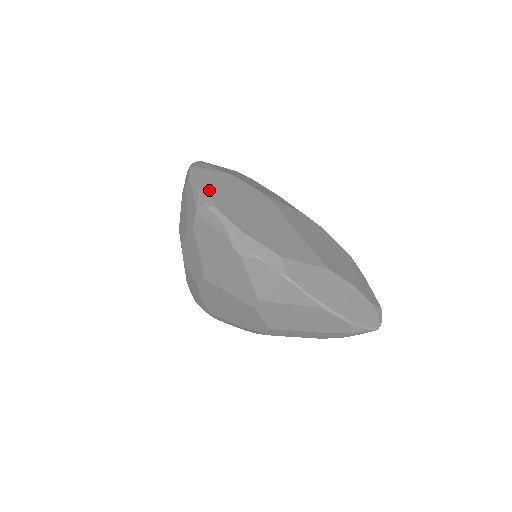
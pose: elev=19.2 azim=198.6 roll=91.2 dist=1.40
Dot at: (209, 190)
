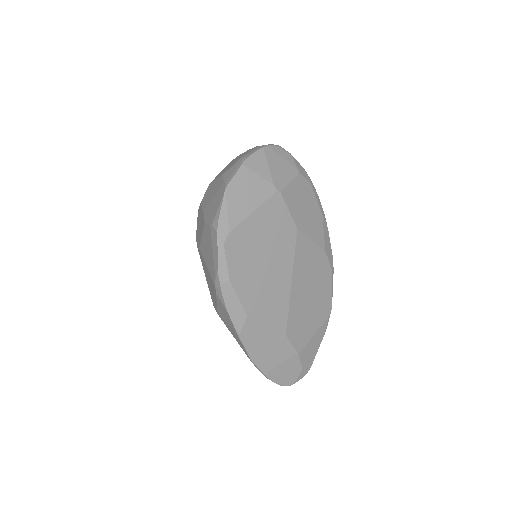
Dot at: (235, 214)
